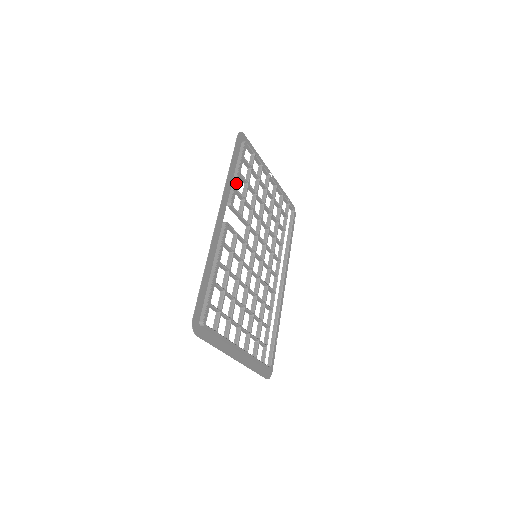
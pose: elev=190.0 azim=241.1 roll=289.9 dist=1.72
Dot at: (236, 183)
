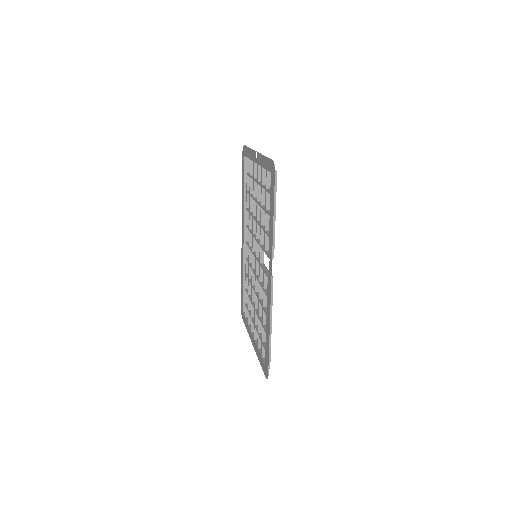
Dot at: (274, 232)
